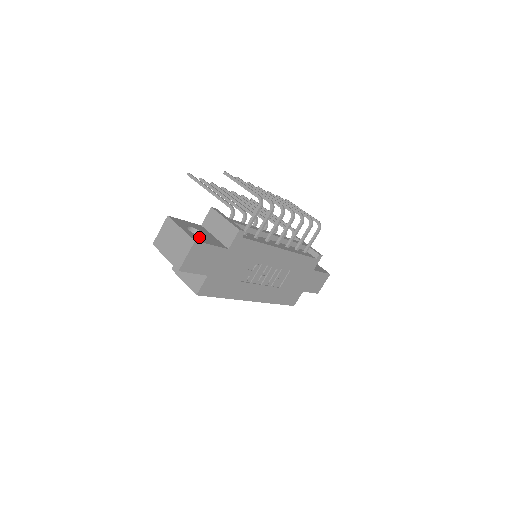
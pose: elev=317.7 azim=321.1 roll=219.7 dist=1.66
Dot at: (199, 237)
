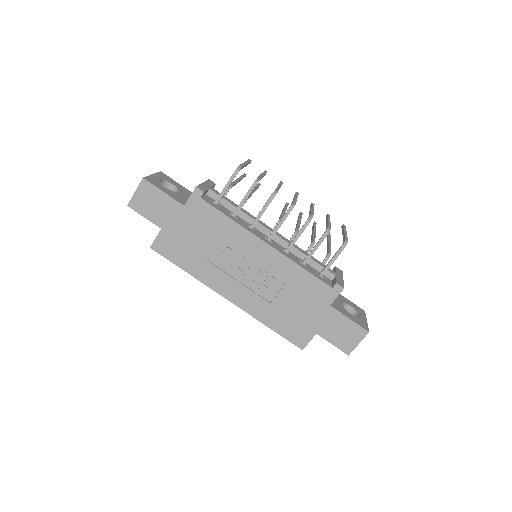
Dot at: (160, 184)
